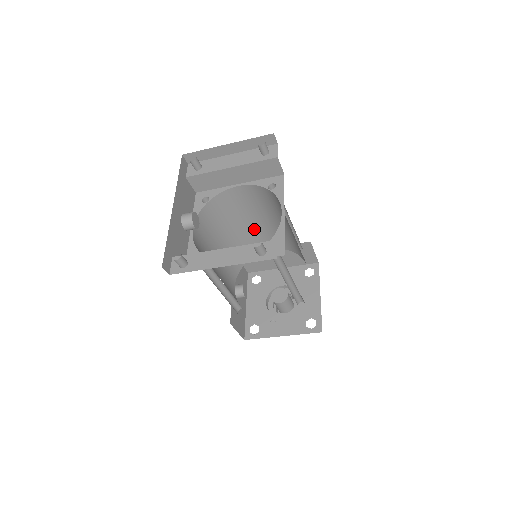
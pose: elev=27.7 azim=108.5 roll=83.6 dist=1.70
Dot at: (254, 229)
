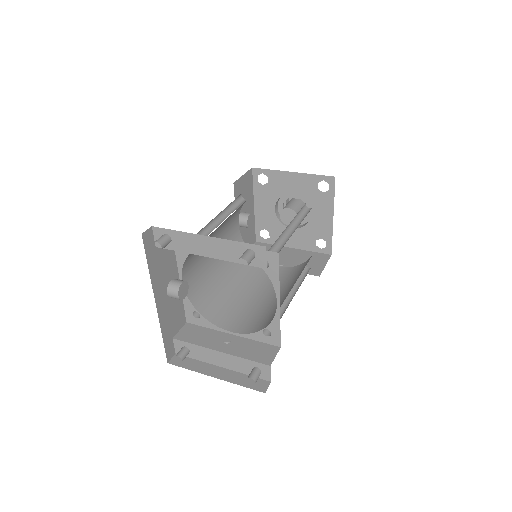
Dot at: occluded
